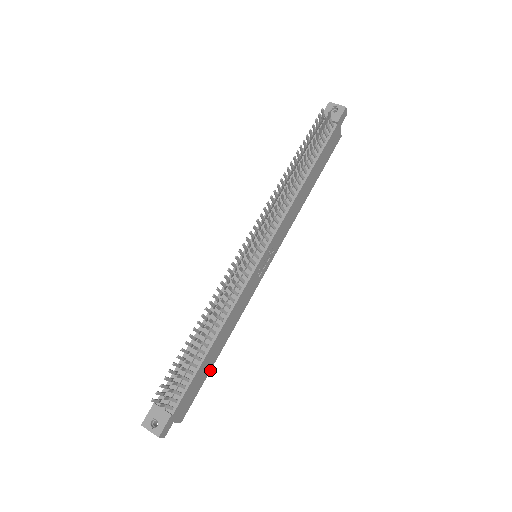
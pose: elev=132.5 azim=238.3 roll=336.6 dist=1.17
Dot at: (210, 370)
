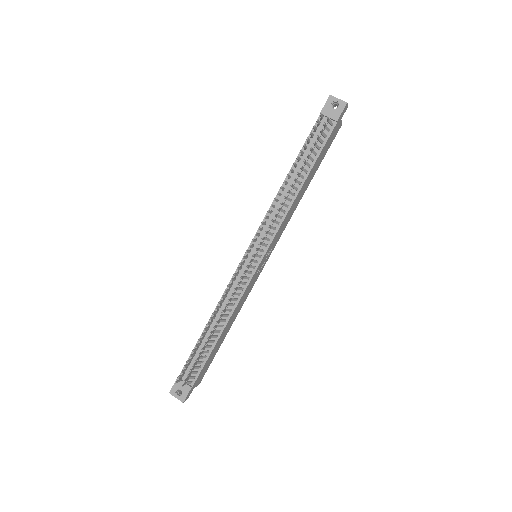
Dot at: occluded
